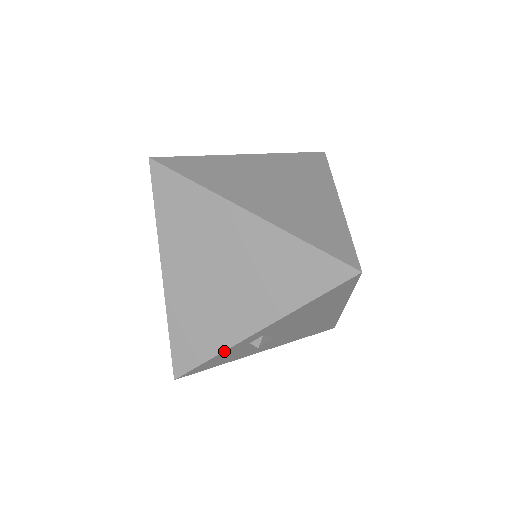
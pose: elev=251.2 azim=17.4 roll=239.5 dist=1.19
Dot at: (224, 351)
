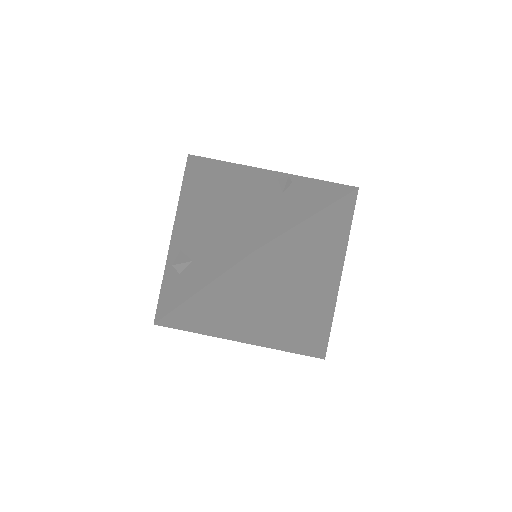
Dot at: occluded
